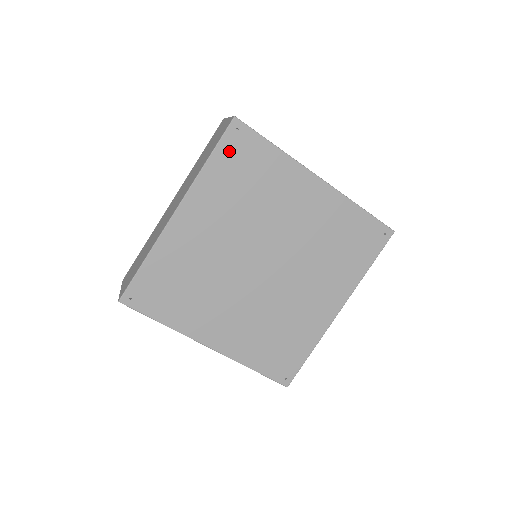
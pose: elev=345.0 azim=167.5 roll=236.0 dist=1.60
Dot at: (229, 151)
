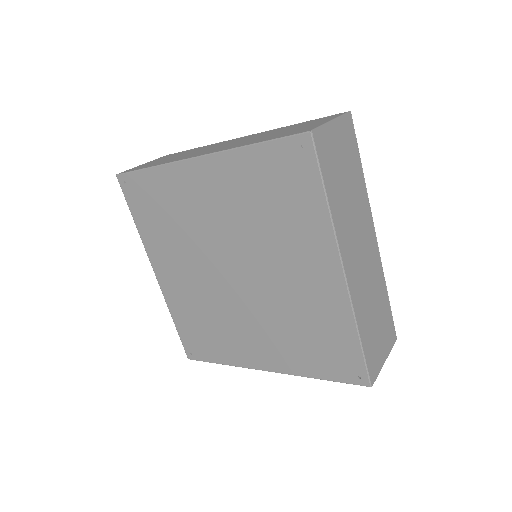
Dot at: (136, 203)
